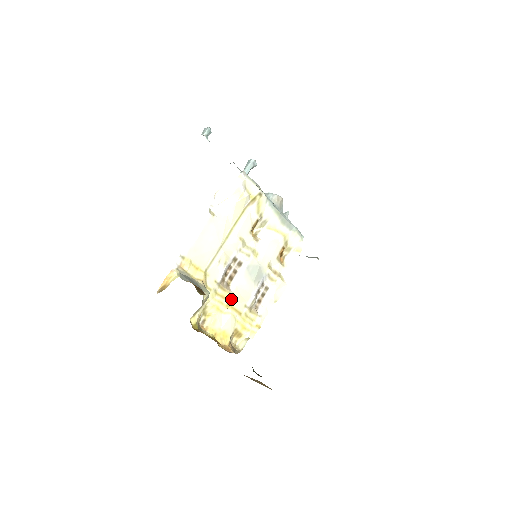
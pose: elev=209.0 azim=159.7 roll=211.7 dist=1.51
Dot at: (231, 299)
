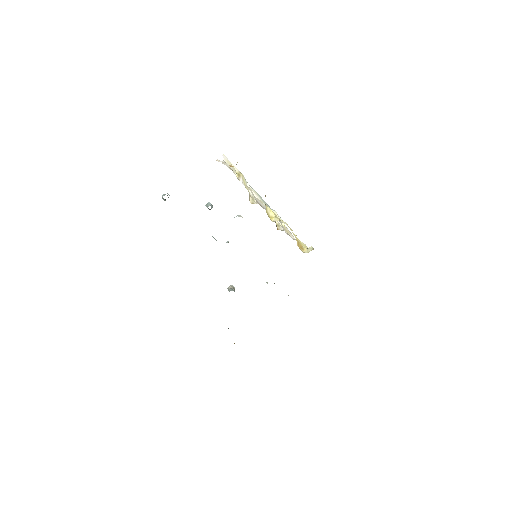
Dot at: (276, 214)
